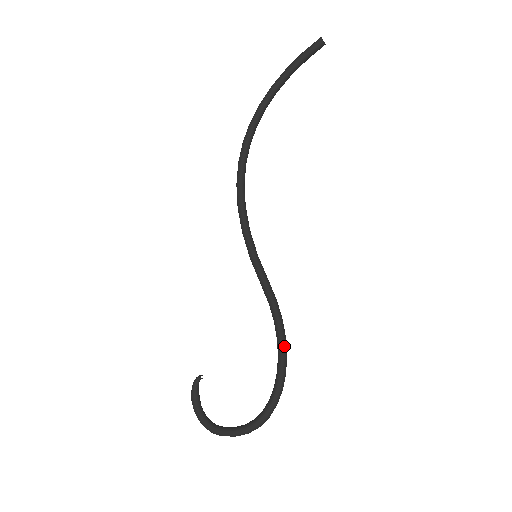
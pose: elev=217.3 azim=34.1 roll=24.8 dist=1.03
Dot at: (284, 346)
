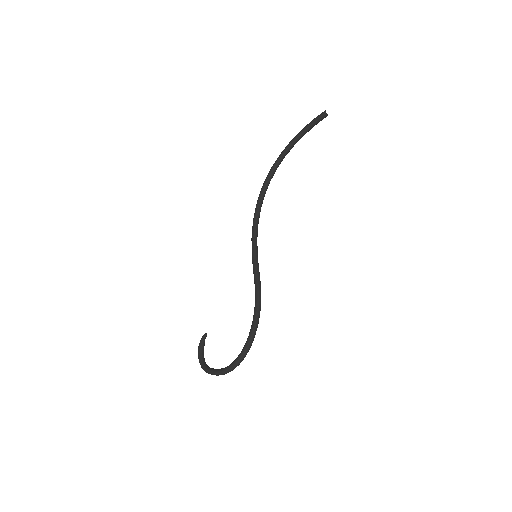
Dot at: (257, 318)
